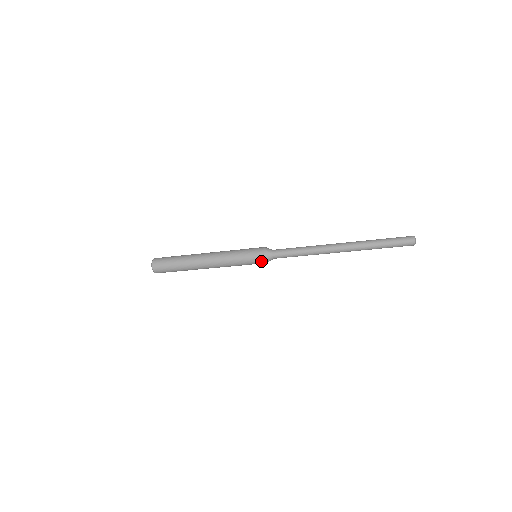
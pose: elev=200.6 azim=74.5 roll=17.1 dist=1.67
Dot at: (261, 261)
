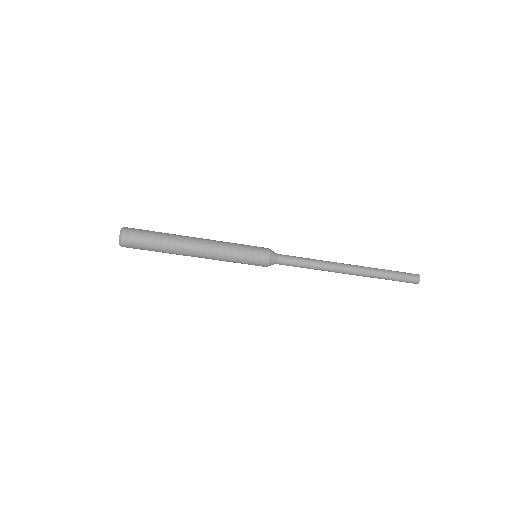
Dot at: (265, 252)
